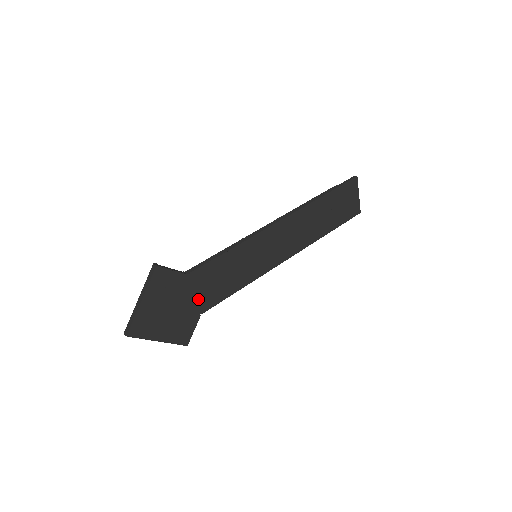
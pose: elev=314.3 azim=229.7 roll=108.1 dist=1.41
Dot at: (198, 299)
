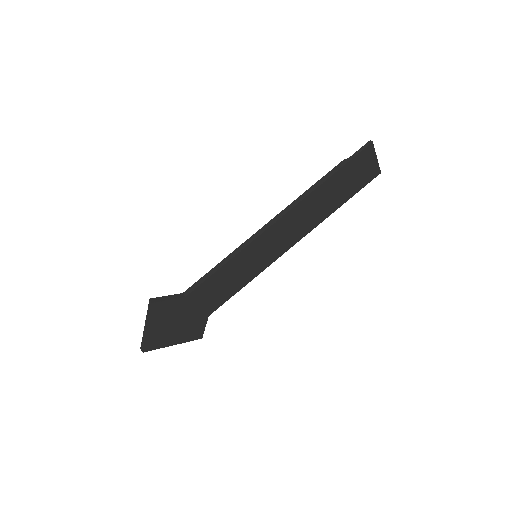
Dot at: (202, 308)
